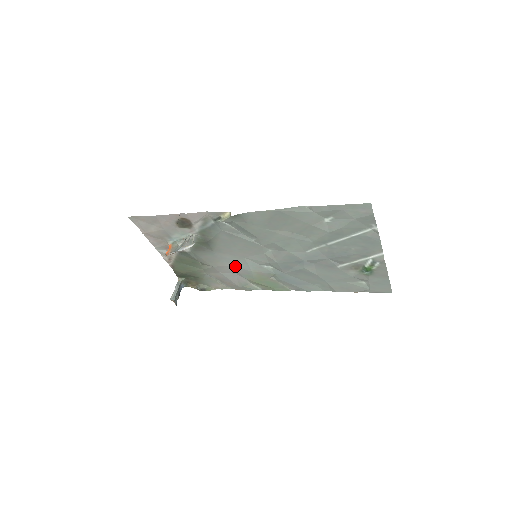
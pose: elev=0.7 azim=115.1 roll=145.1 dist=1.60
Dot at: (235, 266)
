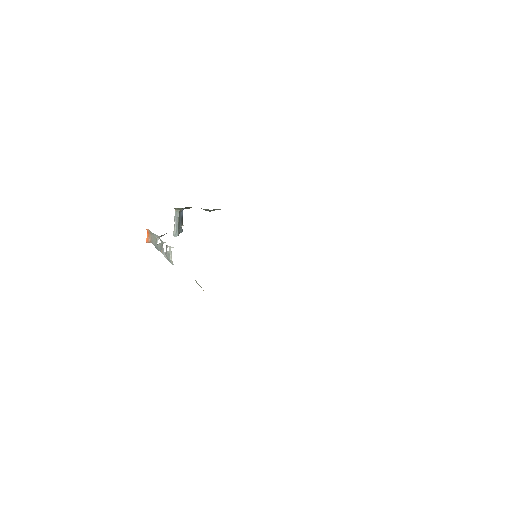
Dot at: occluded
